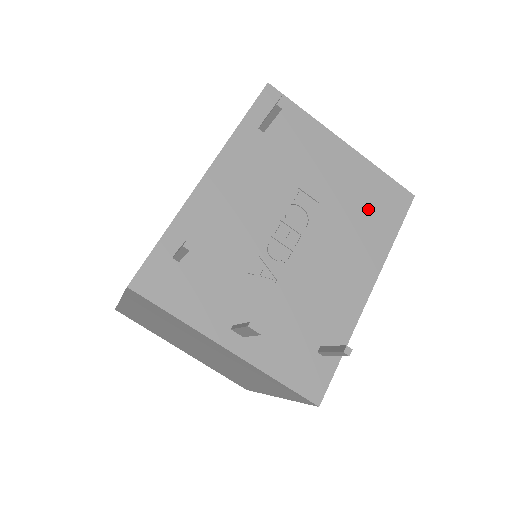
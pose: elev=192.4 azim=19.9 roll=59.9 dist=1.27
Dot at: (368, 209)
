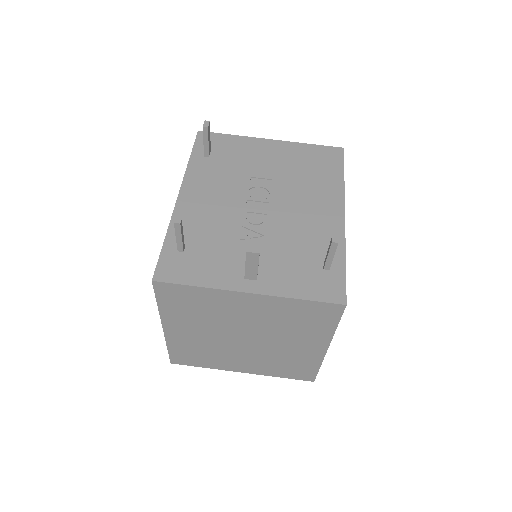
Dot at: (312, 169)
